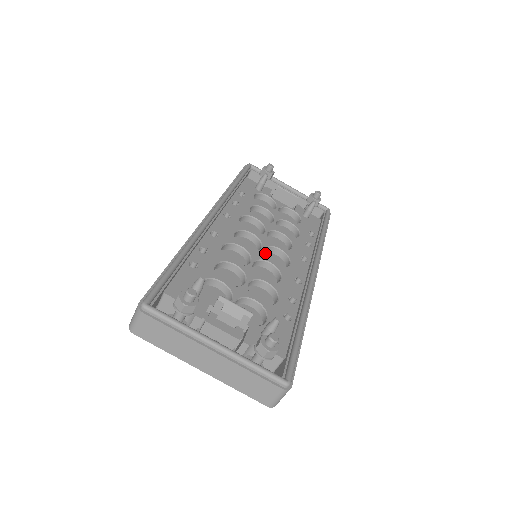
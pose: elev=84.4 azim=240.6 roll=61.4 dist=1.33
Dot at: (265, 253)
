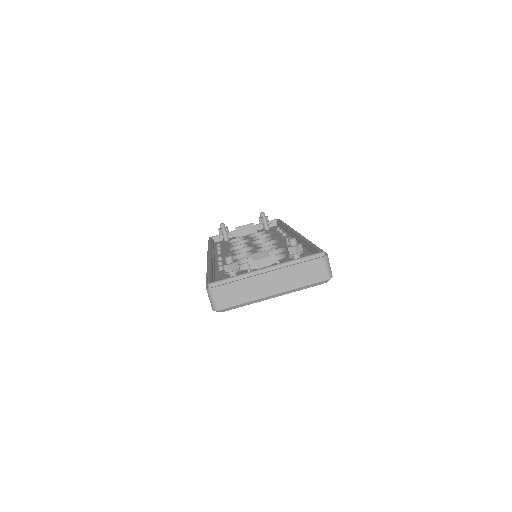
Dot at: occluded
